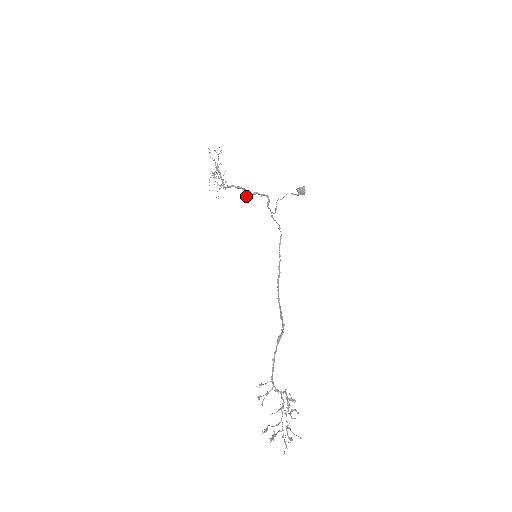
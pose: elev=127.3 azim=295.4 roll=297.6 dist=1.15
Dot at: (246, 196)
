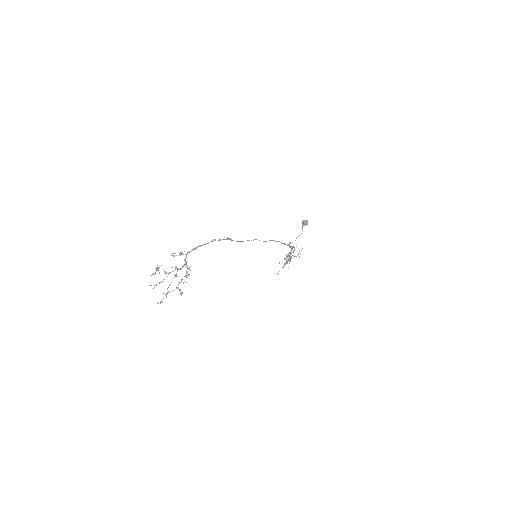
Dot at: (287, 256)
